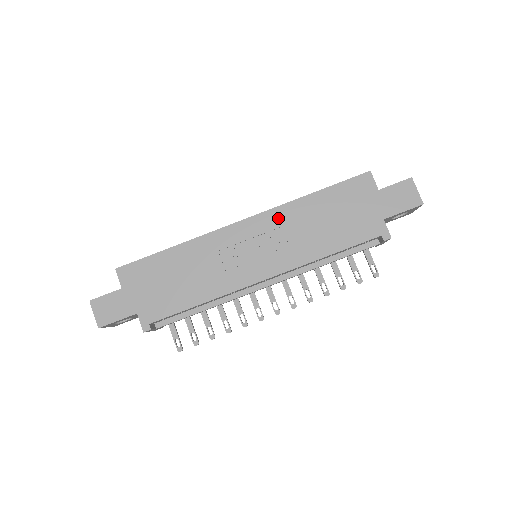
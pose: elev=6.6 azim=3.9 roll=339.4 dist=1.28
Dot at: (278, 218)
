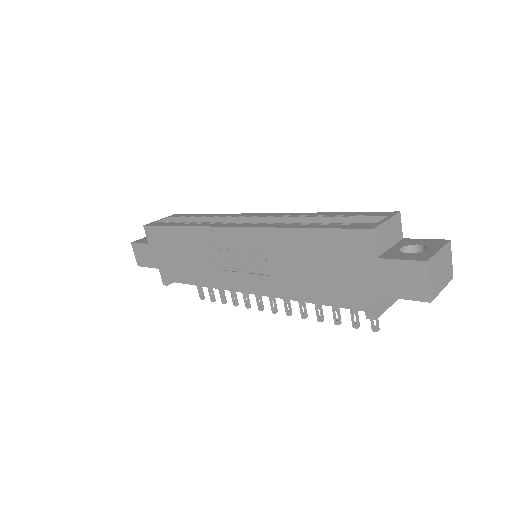
Dot at: (263, 240)
